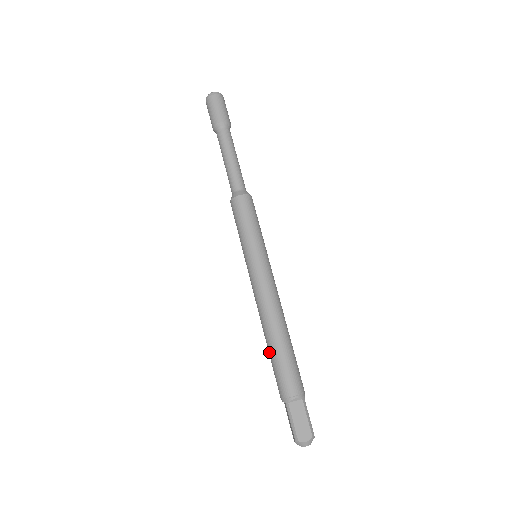
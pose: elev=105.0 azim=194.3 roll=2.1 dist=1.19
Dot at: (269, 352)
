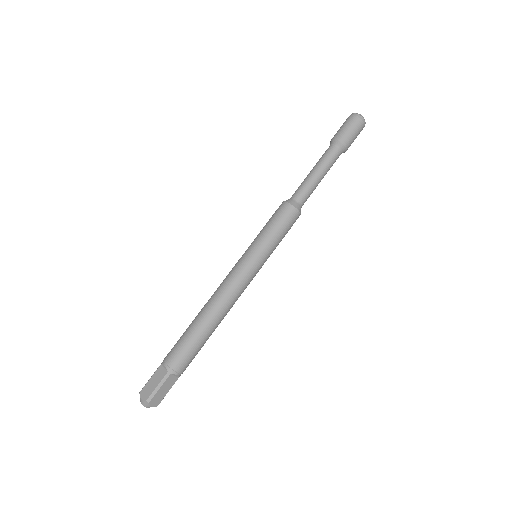
Dot at: (195, 328)
